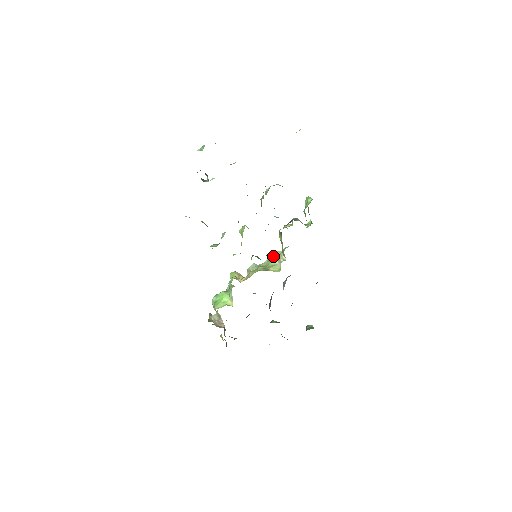
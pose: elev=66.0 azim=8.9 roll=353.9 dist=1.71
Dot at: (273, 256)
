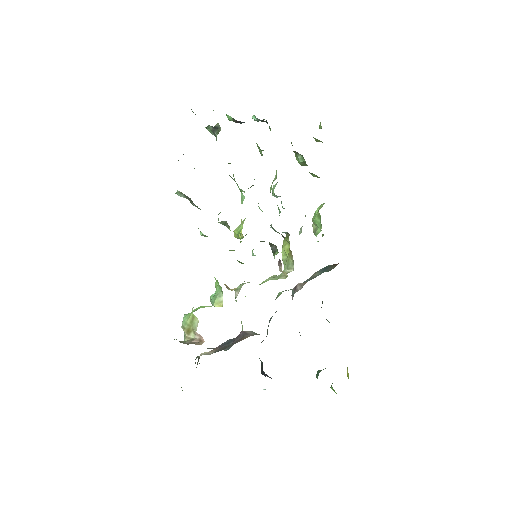
Dot at: (270, 278)
